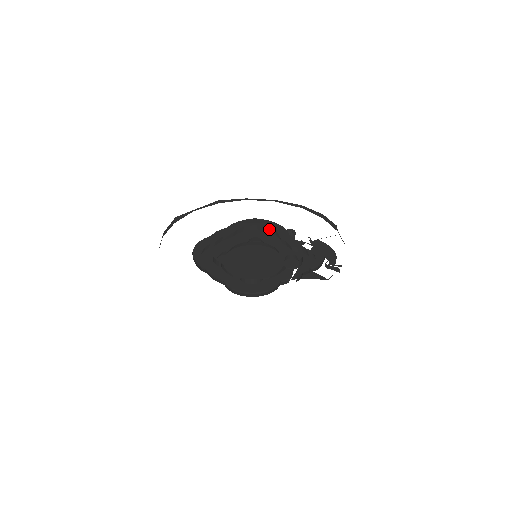
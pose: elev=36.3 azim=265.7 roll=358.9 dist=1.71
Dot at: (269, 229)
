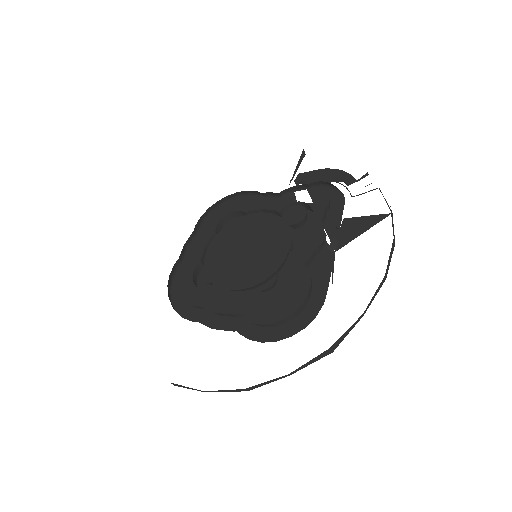
Dot at: (237, 204)
